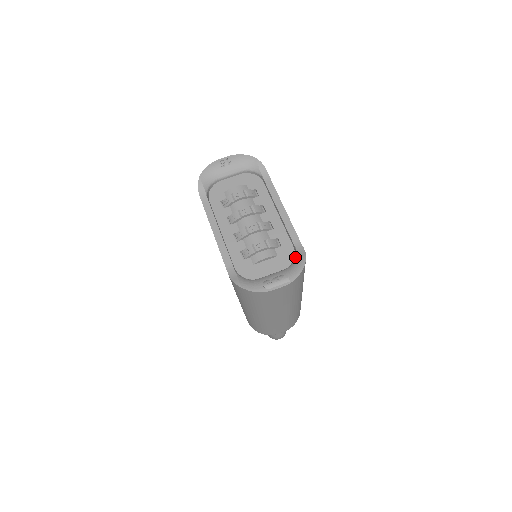
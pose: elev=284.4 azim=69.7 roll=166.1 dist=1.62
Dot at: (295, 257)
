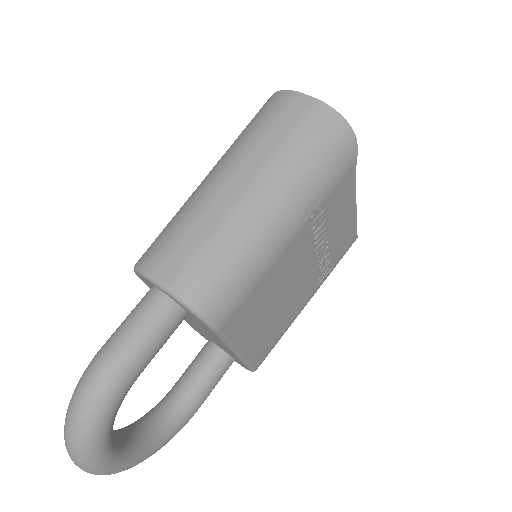
Dot at: occluded
